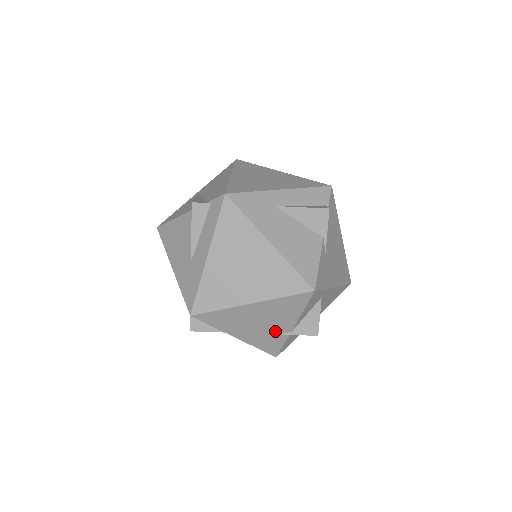
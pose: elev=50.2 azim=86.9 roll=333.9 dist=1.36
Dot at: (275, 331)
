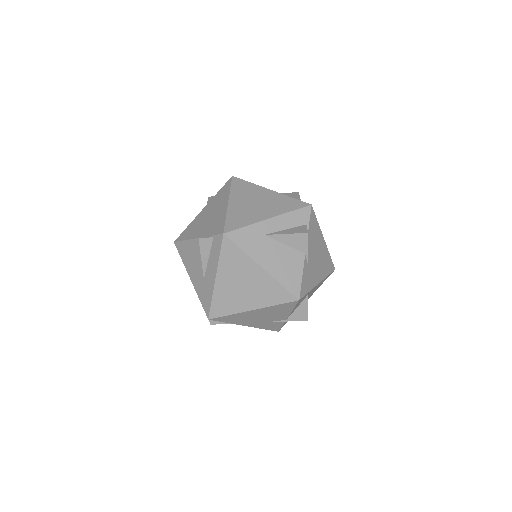
Dot at: (274, 320)
